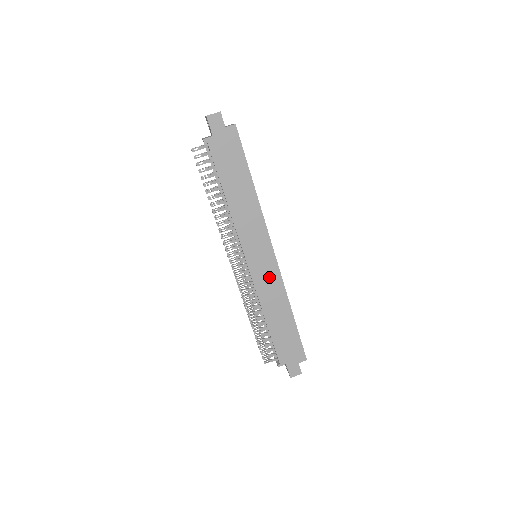
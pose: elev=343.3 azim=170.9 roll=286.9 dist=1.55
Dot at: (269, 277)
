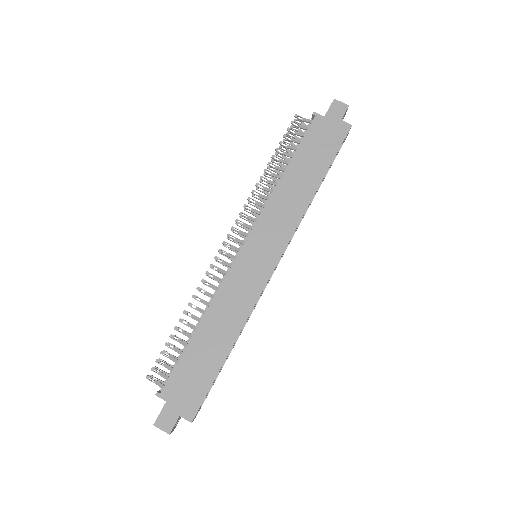
Dot at: (248, 283)
